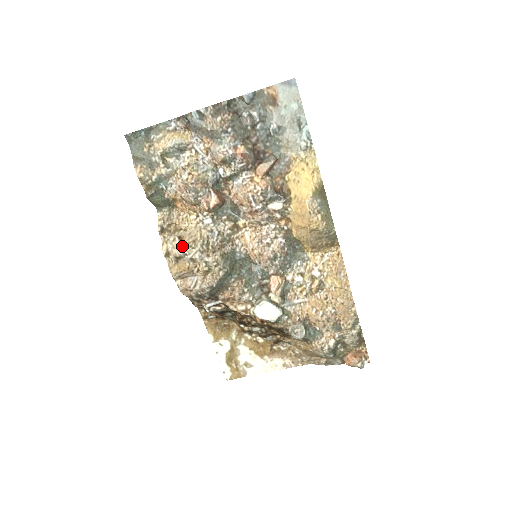
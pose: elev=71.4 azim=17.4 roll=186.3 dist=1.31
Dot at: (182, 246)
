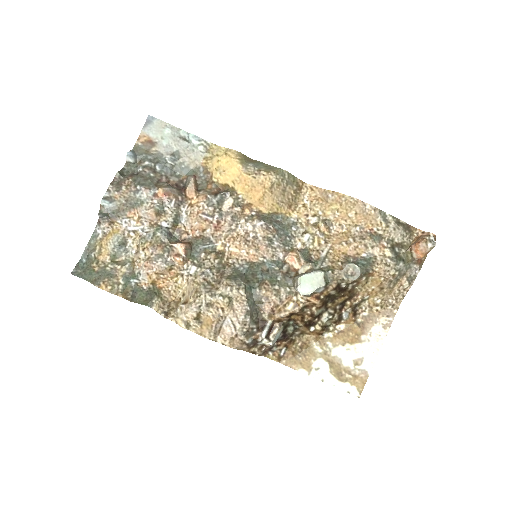
Dot at: (190, 304)
